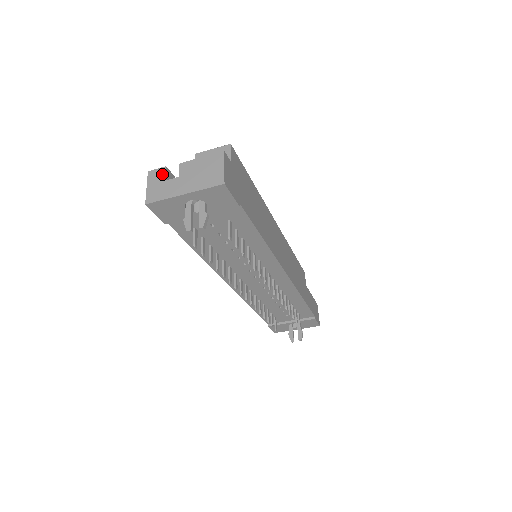
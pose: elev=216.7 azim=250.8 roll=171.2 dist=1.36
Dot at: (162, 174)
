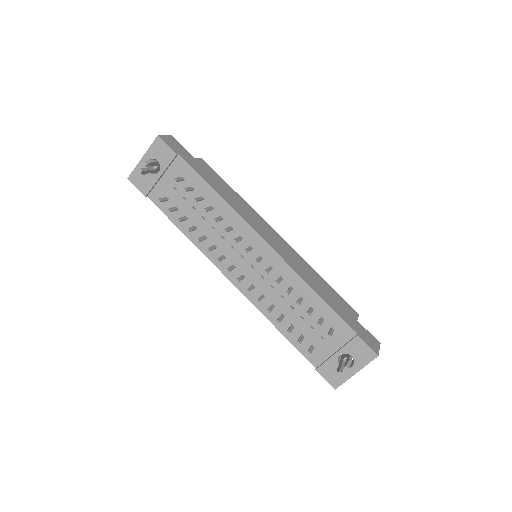
Dot at: occluded
